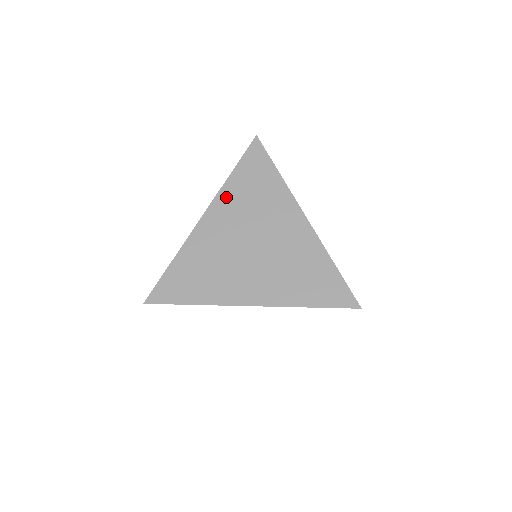
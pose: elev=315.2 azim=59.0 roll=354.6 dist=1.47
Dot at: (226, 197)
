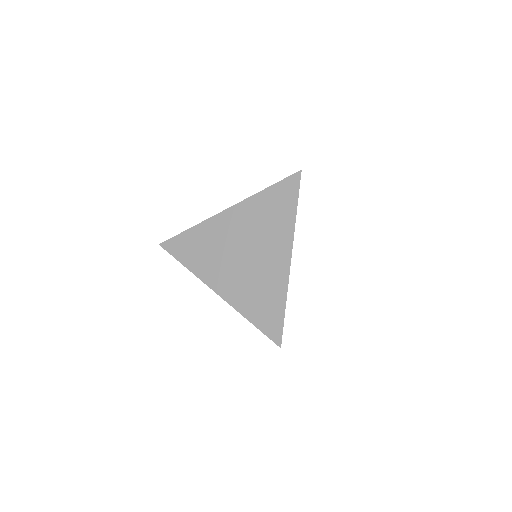
Dot at: (250, 206)
